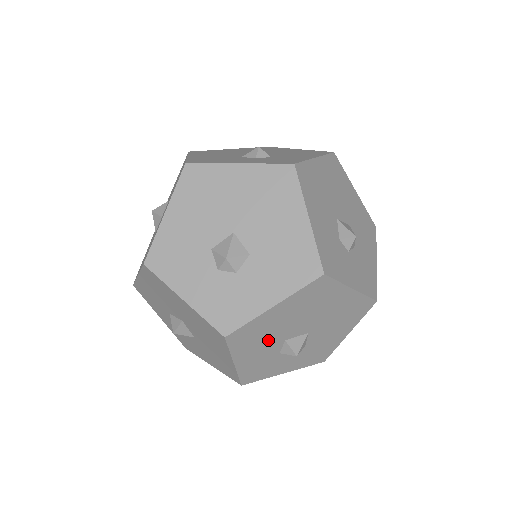
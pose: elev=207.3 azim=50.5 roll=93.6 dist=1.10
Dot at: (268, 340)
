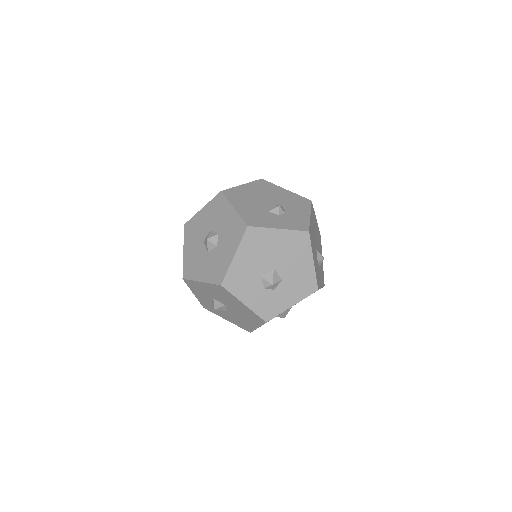
Dot at: occluded
